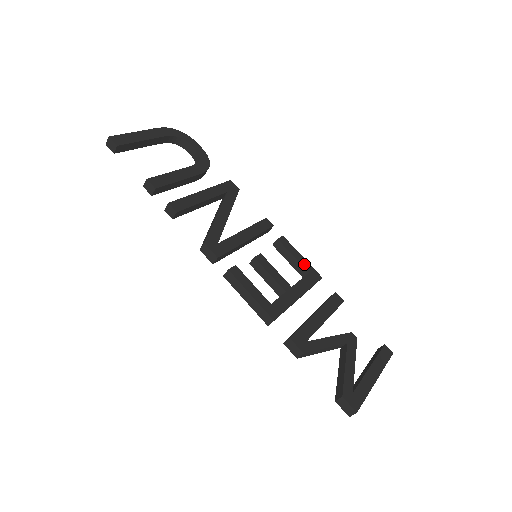
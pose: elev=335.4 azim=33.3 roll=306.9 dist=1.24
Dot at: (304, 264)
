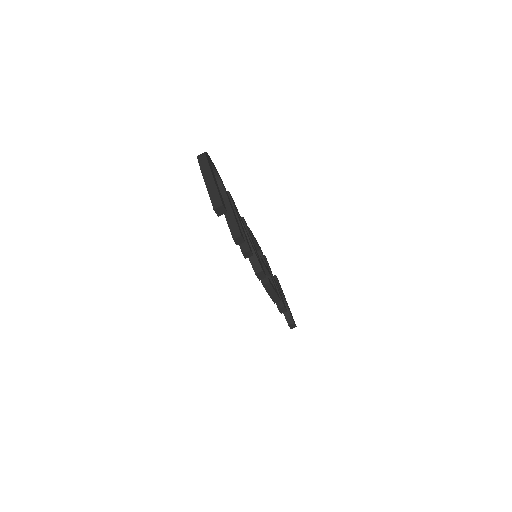
Dot at: occluded
